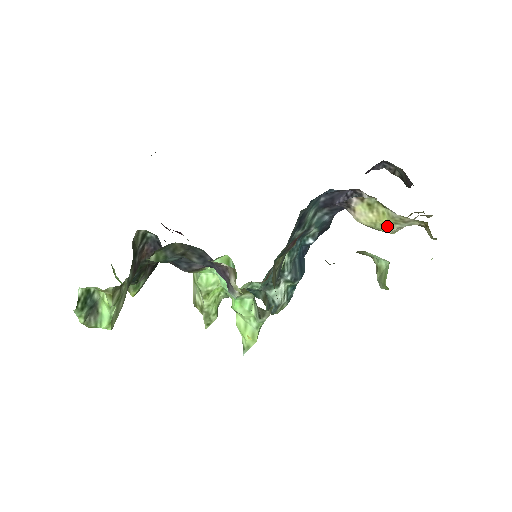
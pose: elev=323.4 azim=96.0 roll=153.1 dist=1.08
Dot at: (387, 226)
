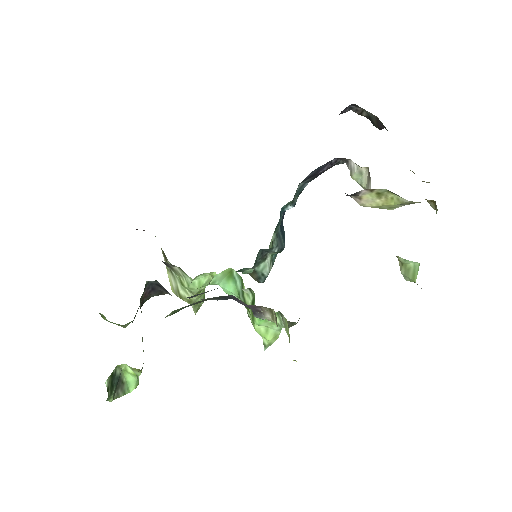
Dot at: (393, 206)
